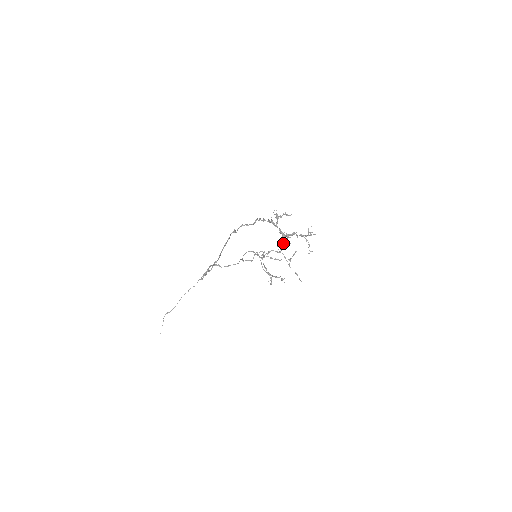
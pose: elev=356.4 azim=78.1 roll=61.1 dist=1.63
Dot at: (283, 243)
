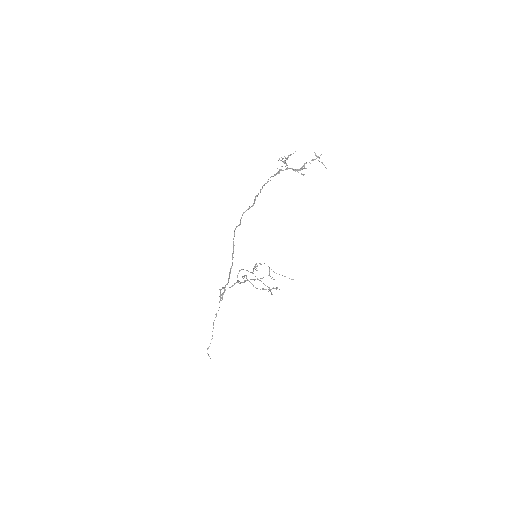
Dot at: (302, 174)
